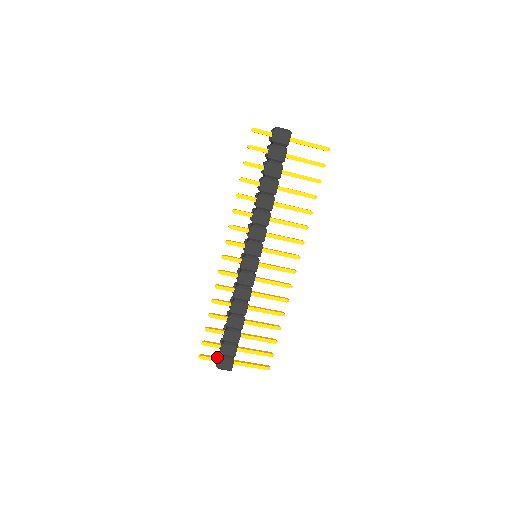
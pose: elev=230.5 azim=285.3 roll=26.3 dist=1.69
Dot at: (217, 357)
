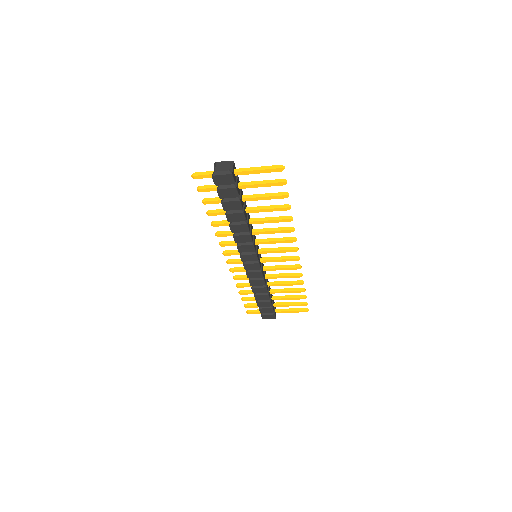
Dot at: occluded
